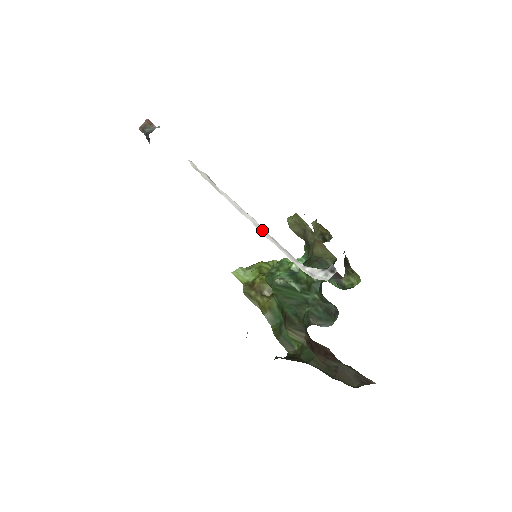
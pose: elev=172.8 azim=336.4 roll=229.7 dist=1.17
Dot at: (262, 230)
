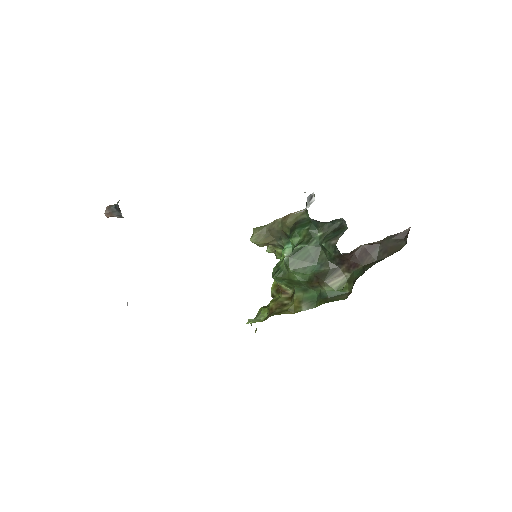
Dot at: occluded
